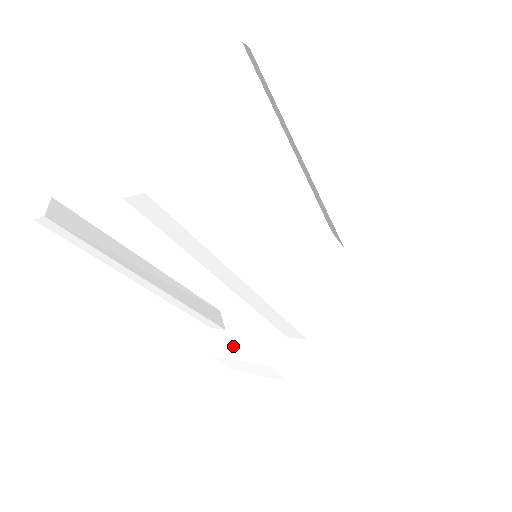
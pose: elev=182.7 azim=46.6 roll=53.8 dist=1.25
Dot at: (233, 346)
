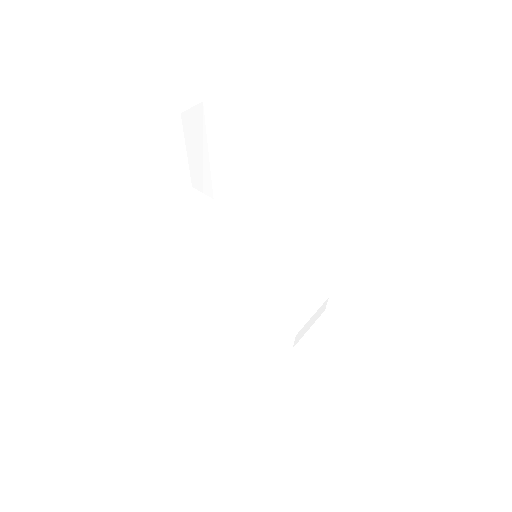
Dot at: (247, 329)
